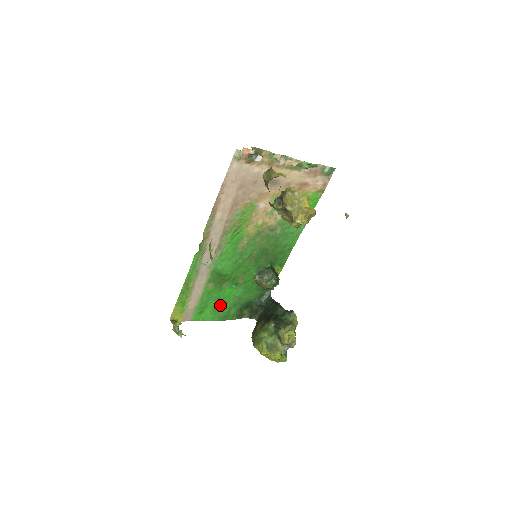
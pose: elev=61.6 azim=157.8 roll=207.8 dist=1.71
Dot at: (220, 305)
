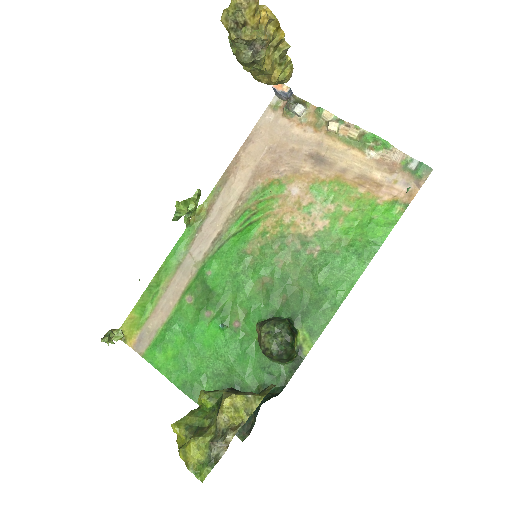
Dot at: (192, 356)
